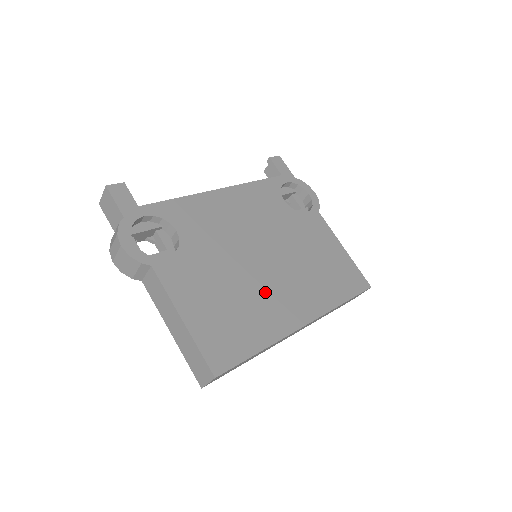
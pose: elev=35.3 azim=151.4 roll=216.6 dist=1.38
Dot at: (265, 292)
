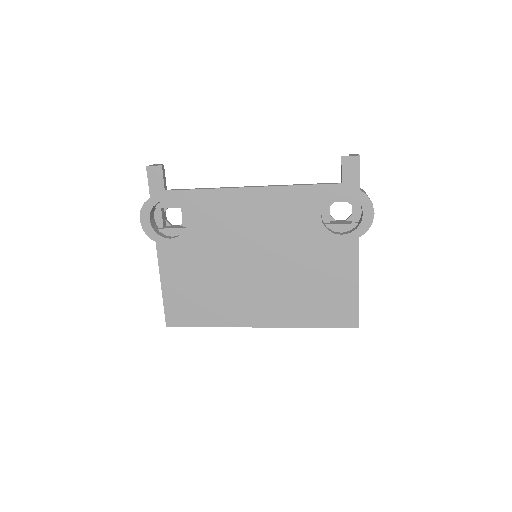
Dot at: (237, 291)
